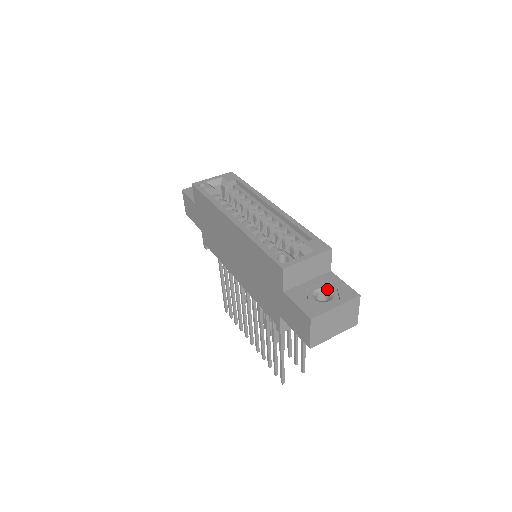
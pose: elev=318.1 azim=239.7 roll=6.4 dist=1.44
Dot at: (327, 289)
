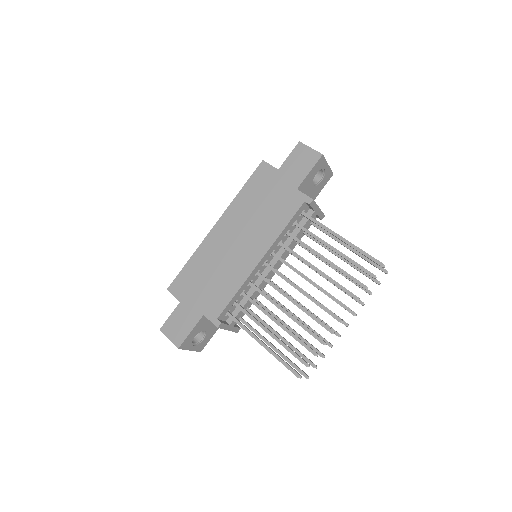
Dot at: occluded
